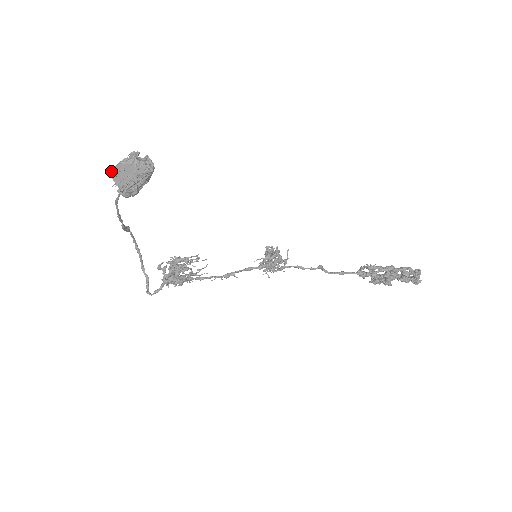
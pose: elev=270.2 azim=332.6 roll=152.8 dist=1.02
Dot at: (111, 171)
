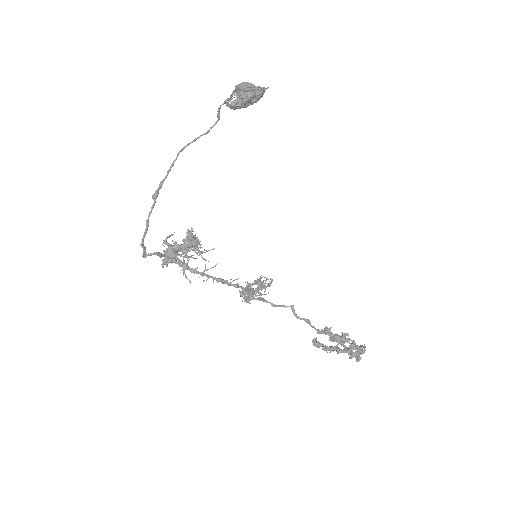
Dot at: (238, 85)
